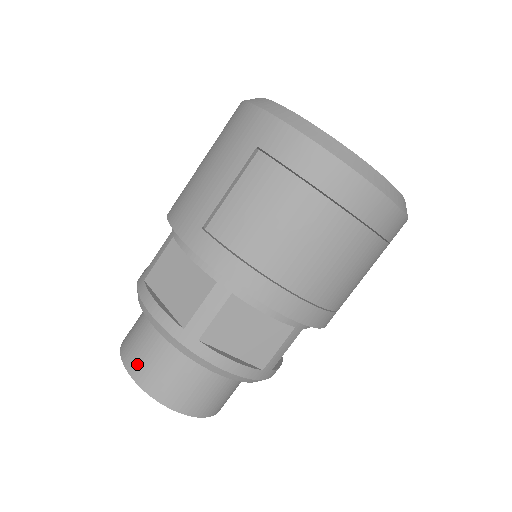
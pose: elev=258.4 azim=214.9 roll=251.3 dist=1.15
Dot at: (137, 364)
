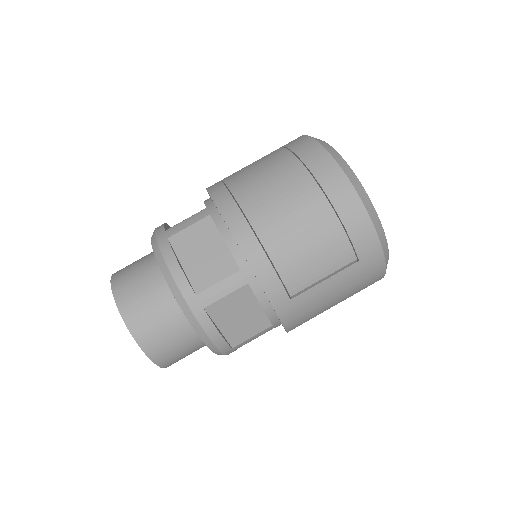
Dot at: (123, 268)
